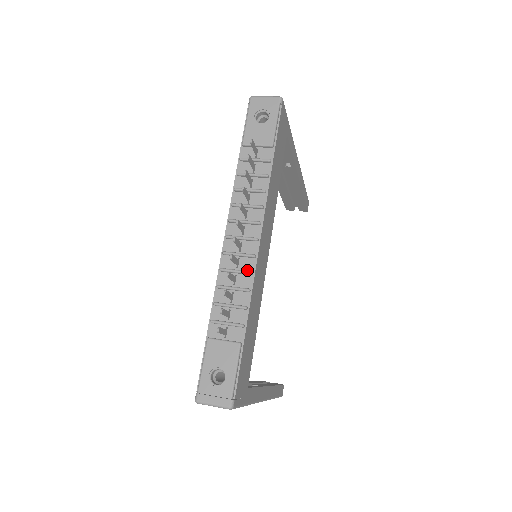
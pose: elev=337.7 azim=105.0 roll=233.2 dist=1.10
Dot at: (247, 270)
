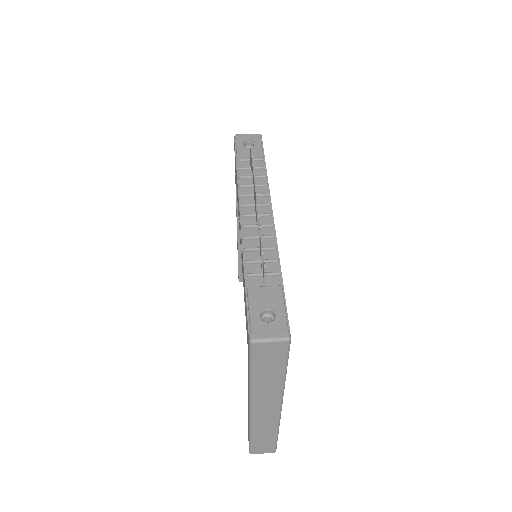
Dot at: (268, 236)
